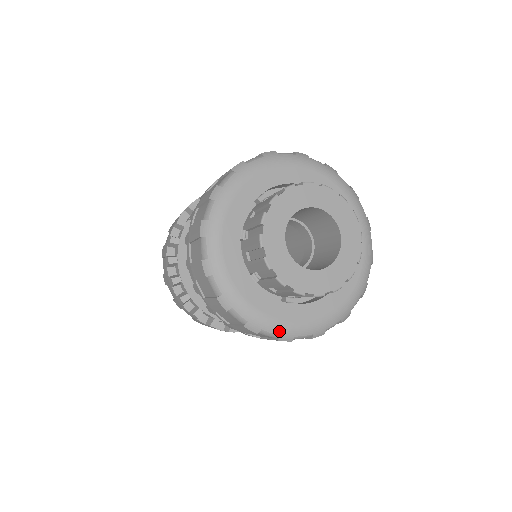
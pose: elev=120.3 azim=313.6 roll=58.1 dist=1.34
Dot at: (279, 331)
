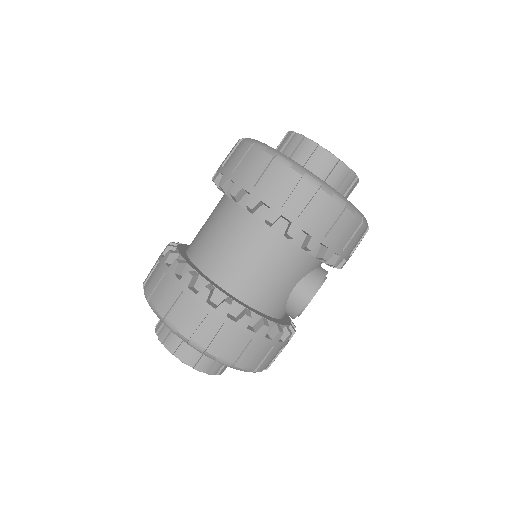
Dot at: (344, 199)
